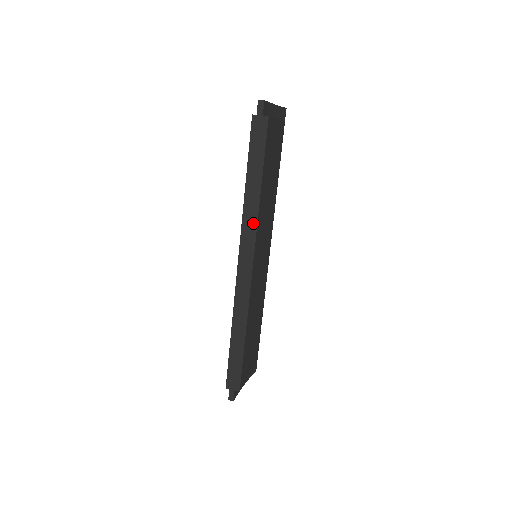
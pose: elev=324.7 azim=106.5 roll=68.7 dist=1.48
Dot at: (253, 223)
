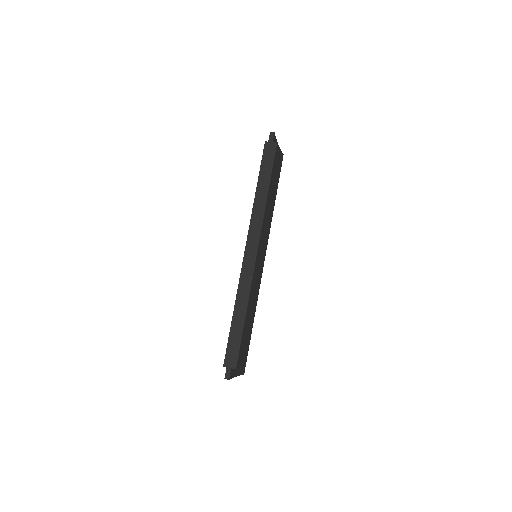
Dot at: (260, 218)
